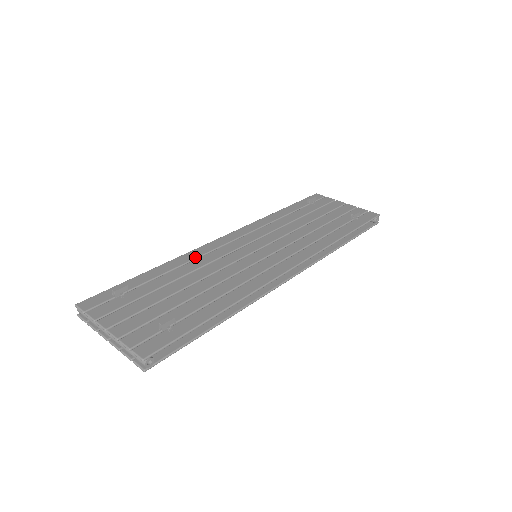
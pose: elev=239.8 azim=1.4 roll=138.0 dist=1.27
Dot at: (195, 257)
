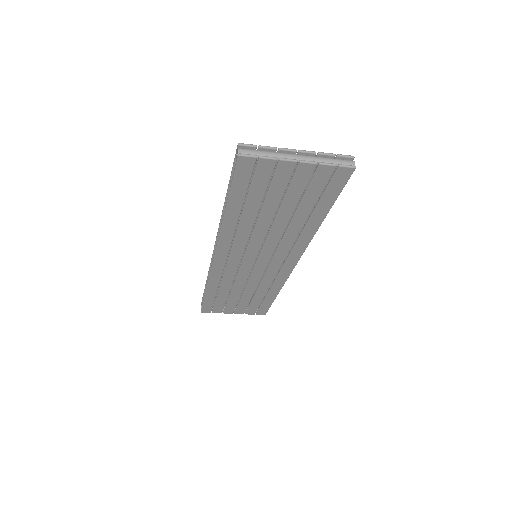
Dot at: occluded
